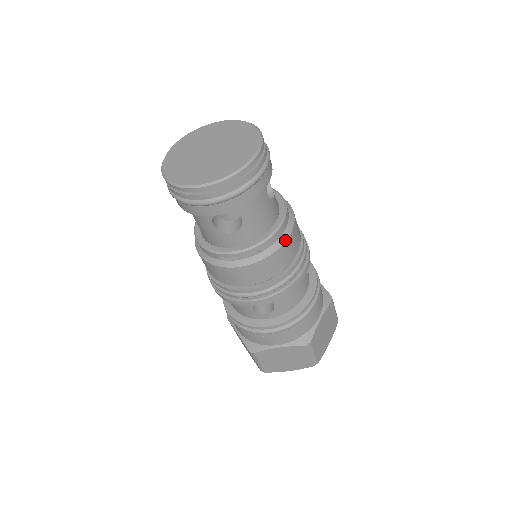
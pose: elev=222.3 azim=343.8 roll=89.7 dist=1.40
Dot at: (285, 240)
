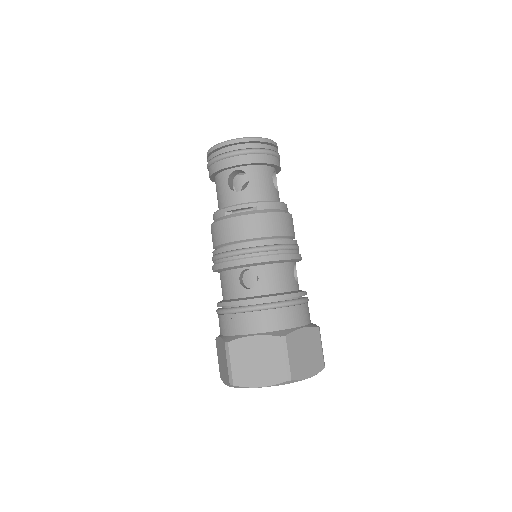
Dot at: (278, 212)
